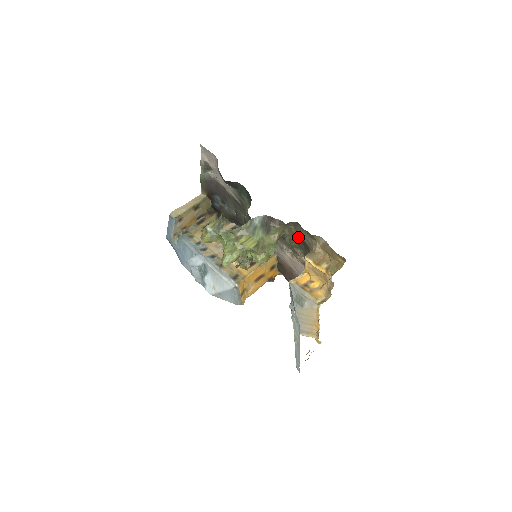
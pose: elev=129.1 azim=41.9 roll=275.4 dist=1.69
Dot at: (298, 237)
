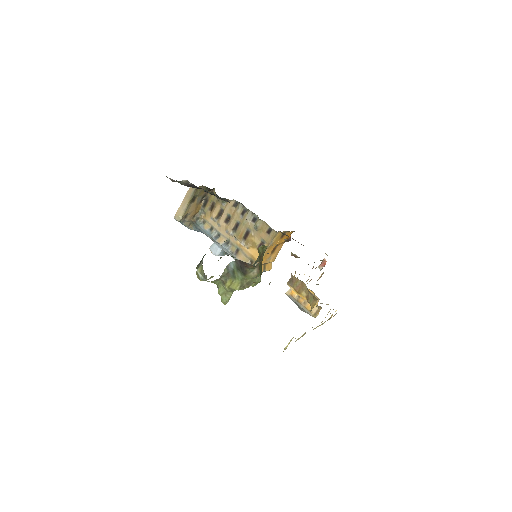
Dot at: occluded
